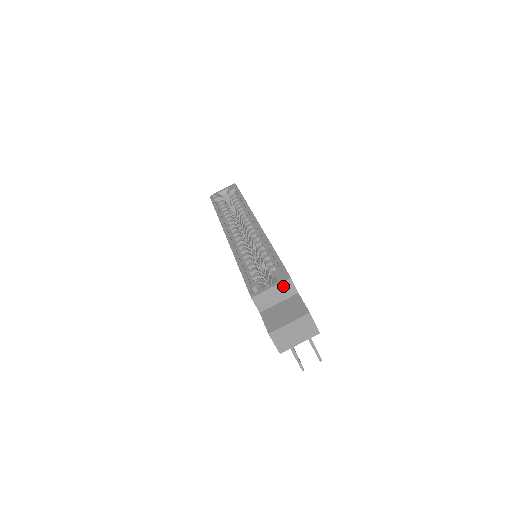
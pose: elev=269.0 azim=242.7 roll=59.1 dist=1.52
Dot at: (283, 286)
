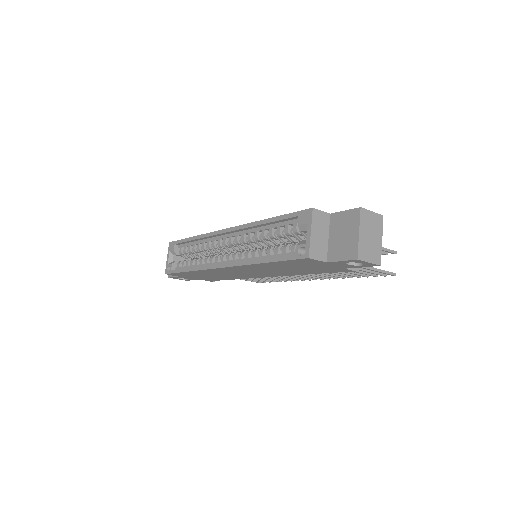
Dot at: (316, 221)
